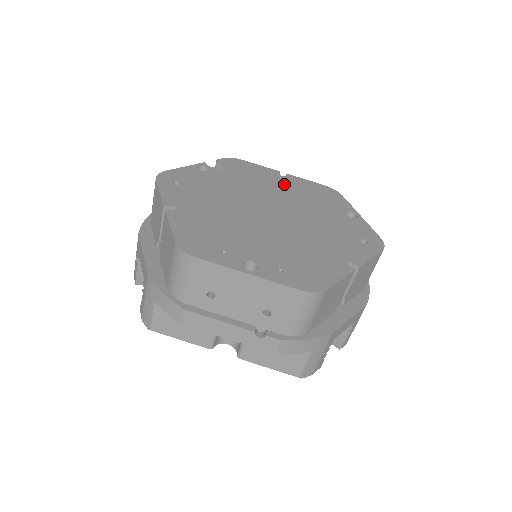
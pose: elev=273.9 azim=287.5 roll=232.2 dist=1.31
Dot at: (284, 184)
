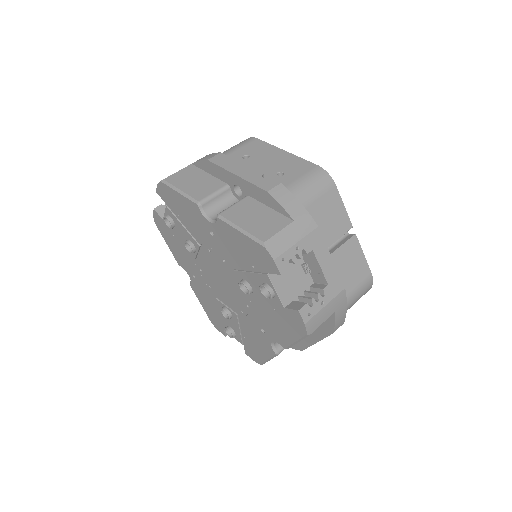
Dot at: occluded
